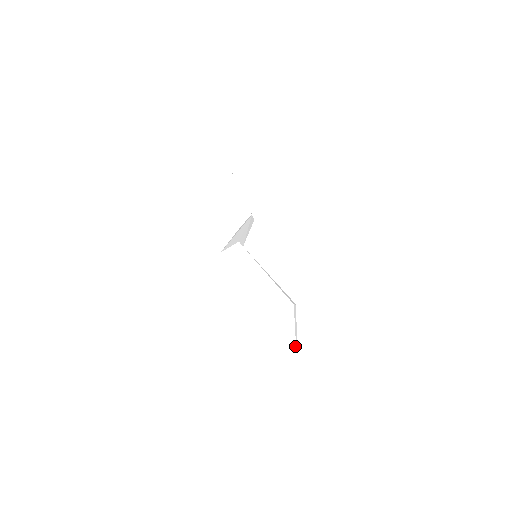
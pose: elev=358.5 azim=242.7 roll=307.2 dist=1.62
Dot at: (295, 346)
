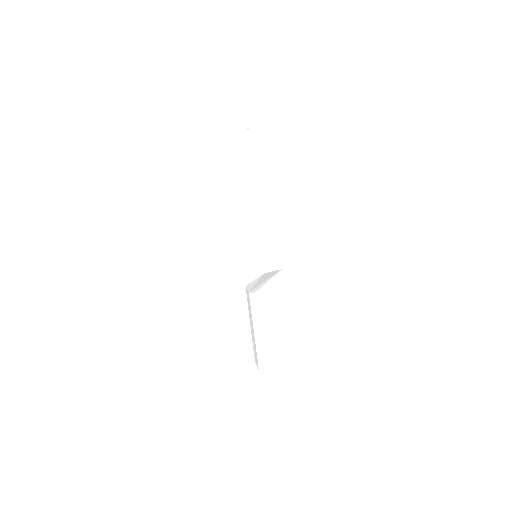
Dot at: occluded
